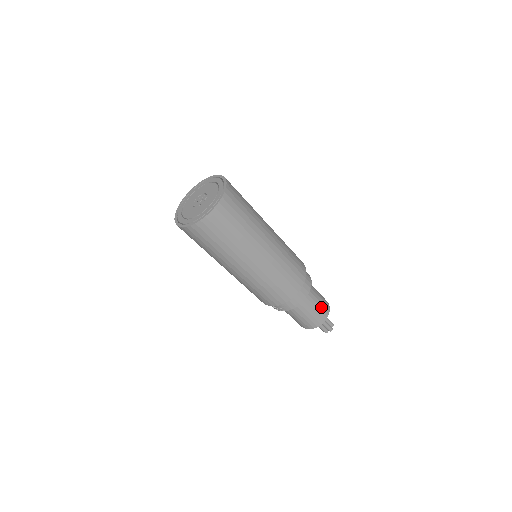
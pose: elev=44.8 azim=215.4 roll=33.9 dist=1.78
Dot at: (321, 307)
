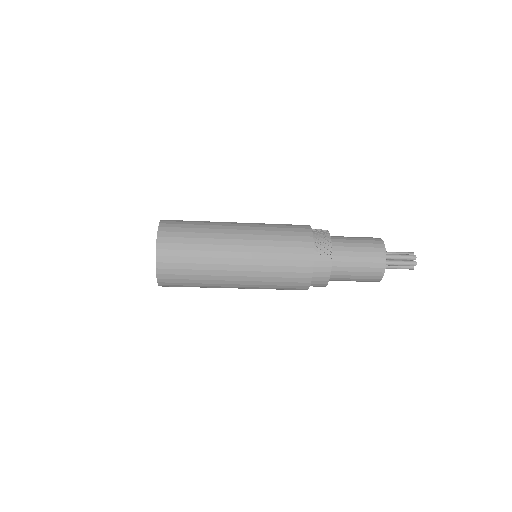
Dot at: (364, 278)
